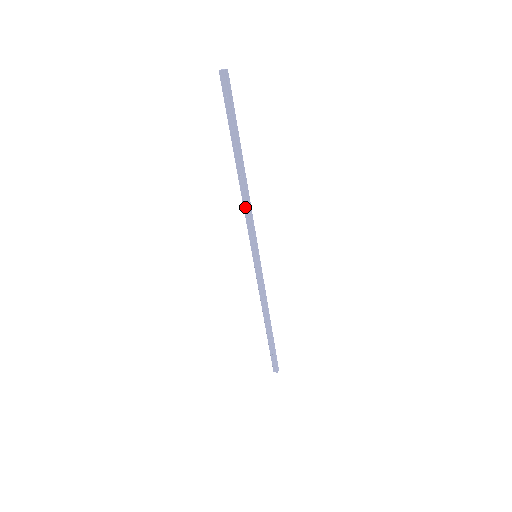
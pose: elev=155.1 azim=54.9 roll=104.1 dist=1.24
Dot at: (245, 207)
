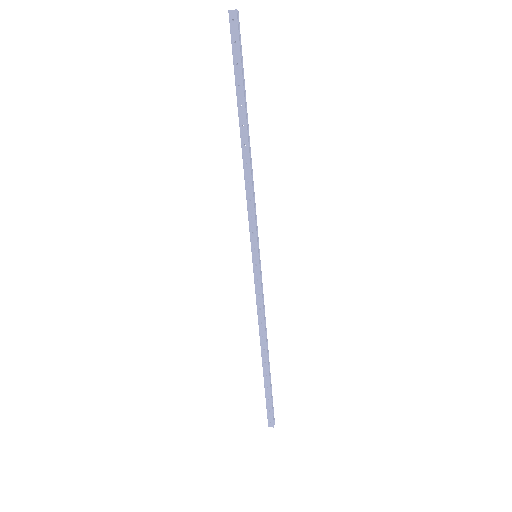
Dot at: (248, 187)
